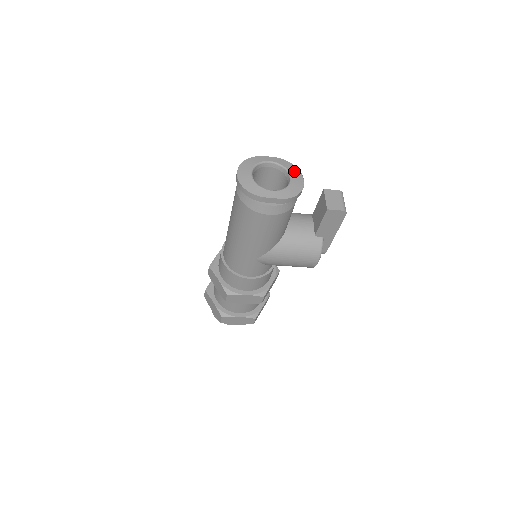
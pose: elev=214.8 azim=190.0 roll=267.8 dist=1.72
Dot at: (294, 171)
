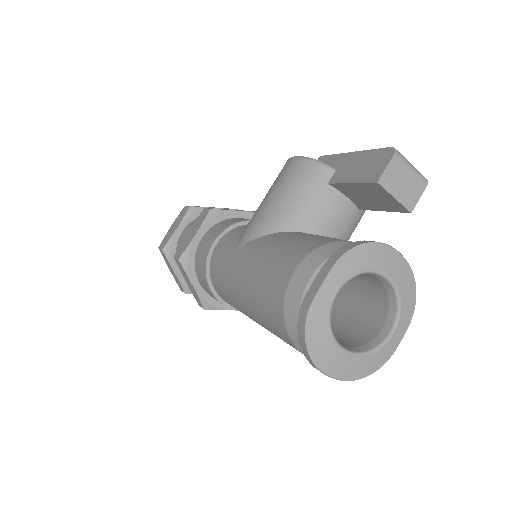
Dot at: (376, 258)
